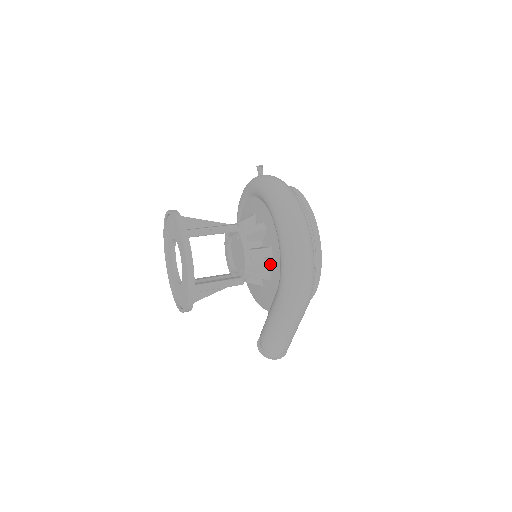
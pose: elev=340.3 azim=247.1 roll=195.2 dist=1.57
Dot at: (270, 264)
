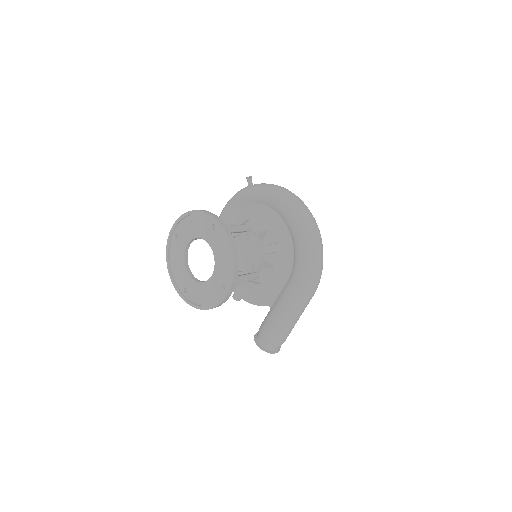
Dot at: (277, 259)
